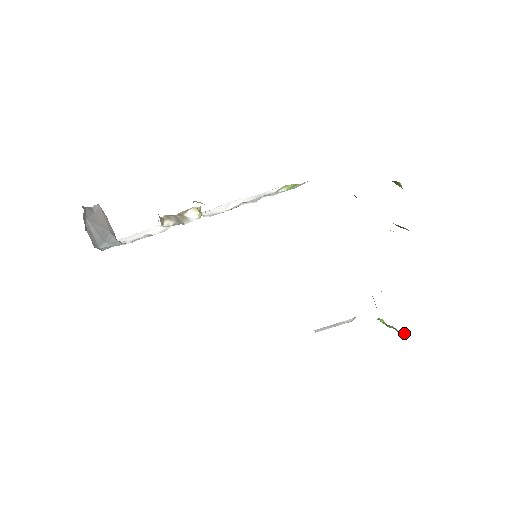
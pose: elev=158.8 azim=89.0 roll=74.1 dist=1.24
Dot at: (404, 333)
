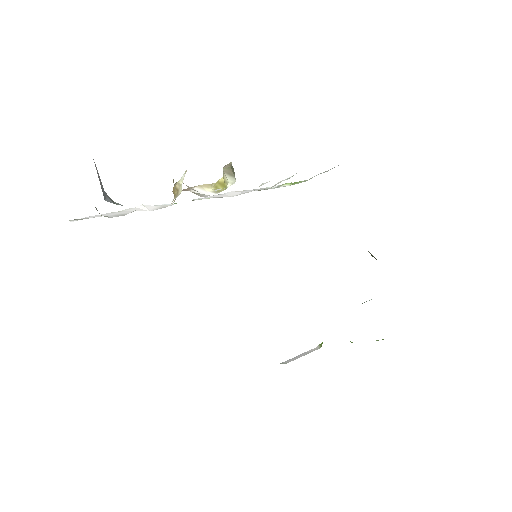
Dot at: occluded
